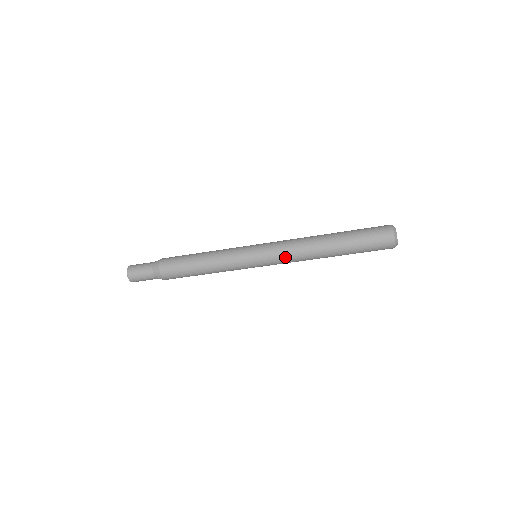
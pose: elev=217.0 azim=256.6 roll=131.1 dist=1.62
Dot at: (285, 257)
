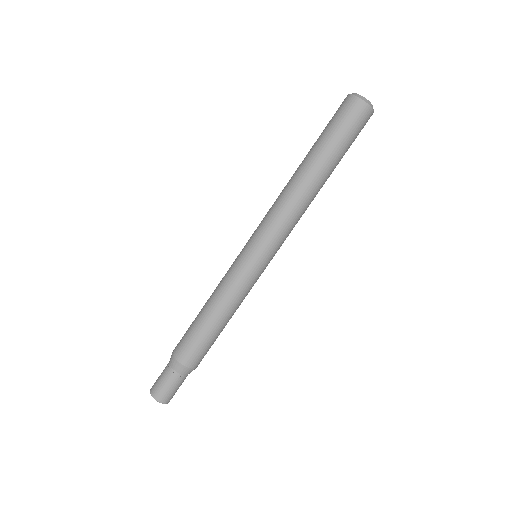
Dot at: (275, 221)
